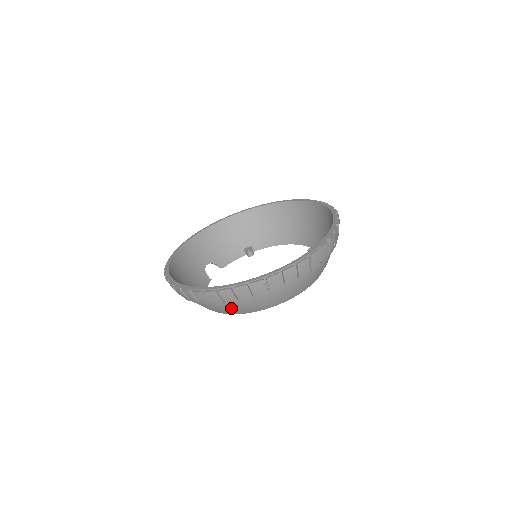
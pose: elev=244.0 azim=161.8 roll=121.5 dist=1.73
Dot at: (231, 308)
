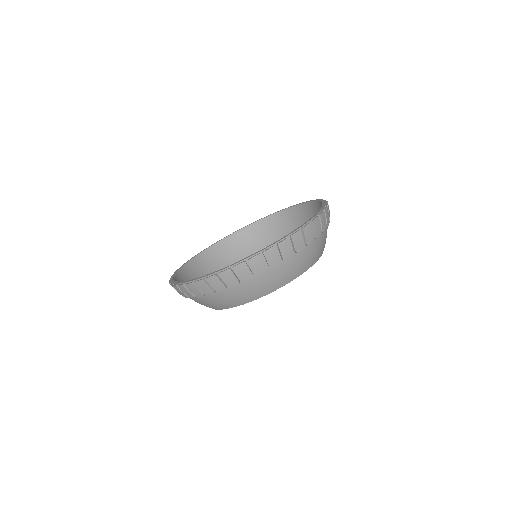
Dot at: (304, 259)
